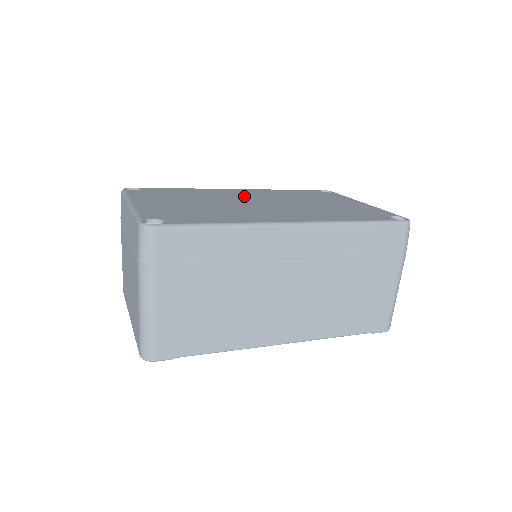
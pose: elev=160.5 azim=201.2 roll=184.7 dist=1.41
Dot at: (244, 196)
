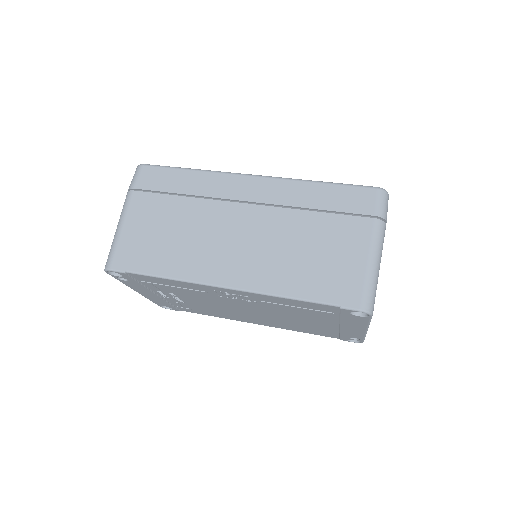
Dot at: occluded
